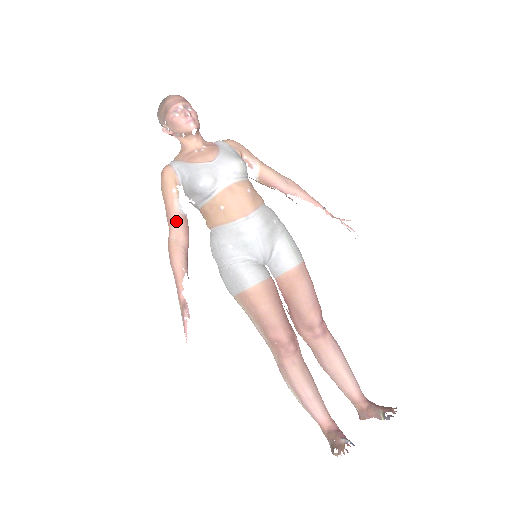
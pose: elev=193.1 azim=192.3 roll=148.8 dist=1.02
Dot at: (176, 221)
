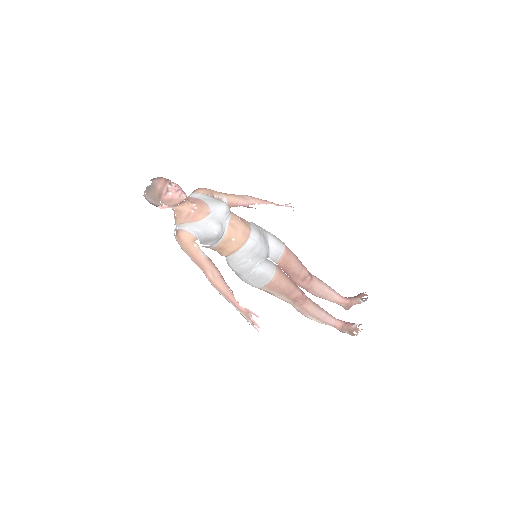
Dot at: (208, 264)
